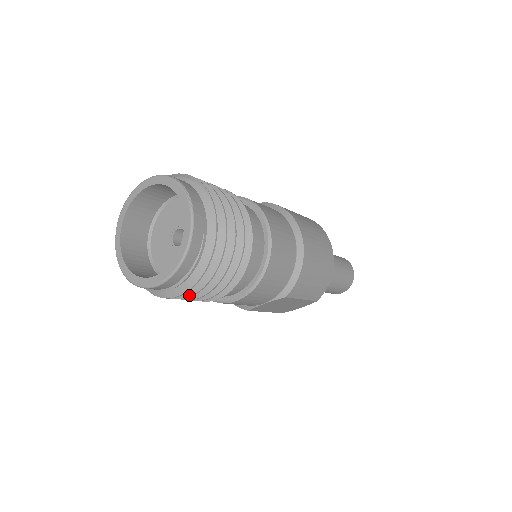
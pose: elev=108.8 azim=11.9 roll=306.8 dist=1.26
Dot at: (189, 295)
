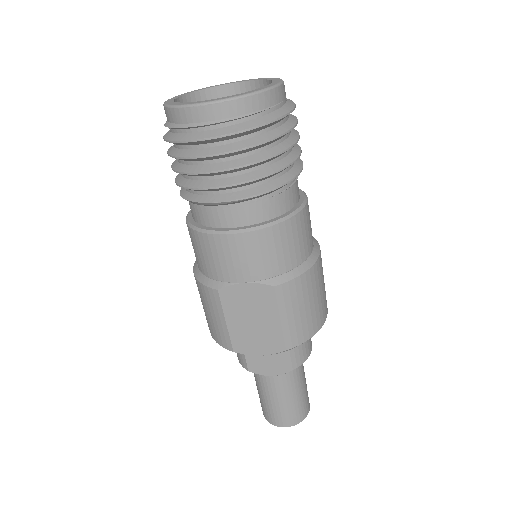
Dot at: (216, 152)
